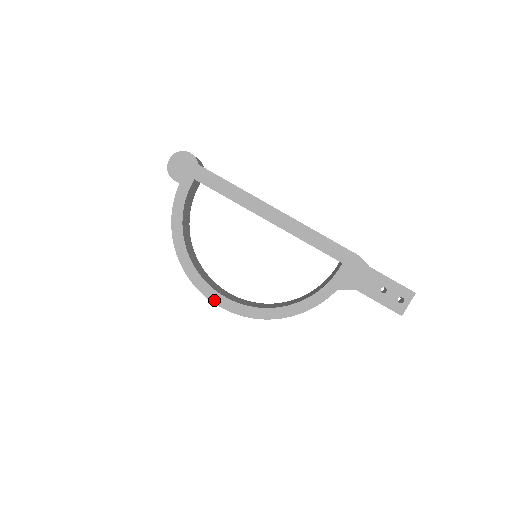
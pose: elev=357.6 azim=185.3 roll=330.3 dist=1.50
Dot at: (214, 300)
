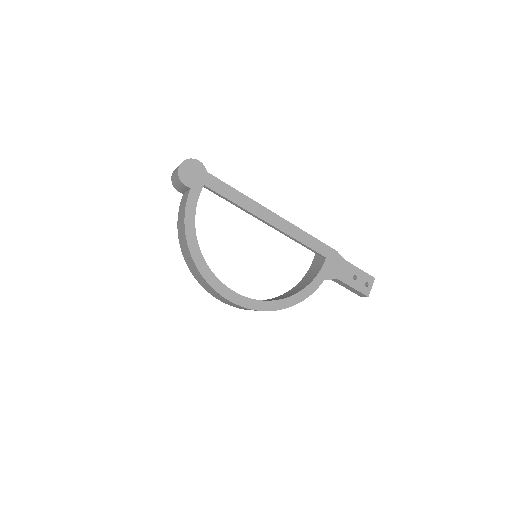
Dot at: (229, 297)
